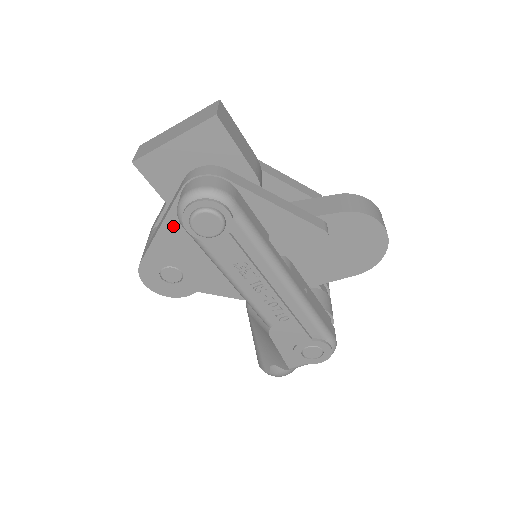
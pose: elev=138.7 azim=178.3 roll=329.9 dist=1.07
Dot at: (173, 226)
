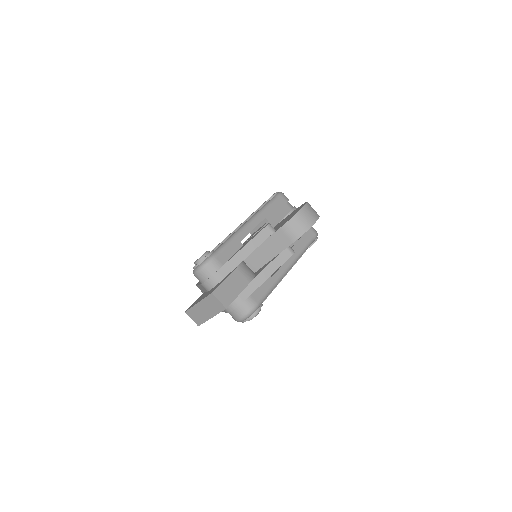
Dot at: occluded
